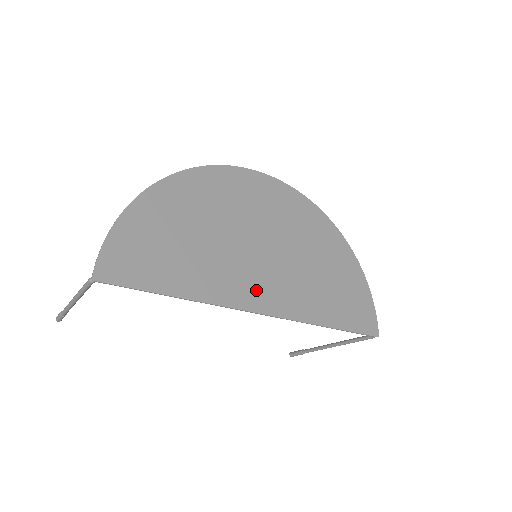
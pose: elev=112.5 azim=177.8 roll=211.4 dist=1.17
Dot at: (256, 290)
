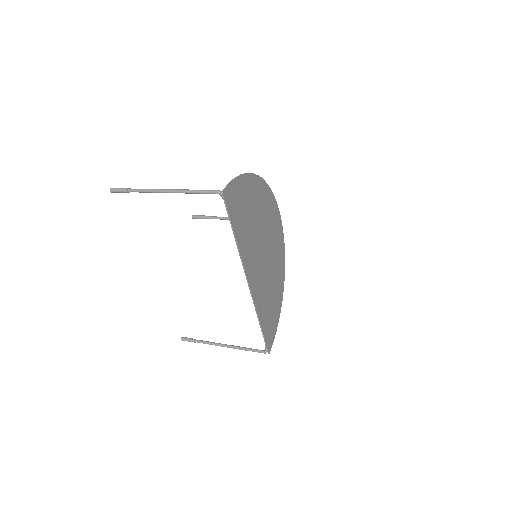
Dot at: (254, 272)
